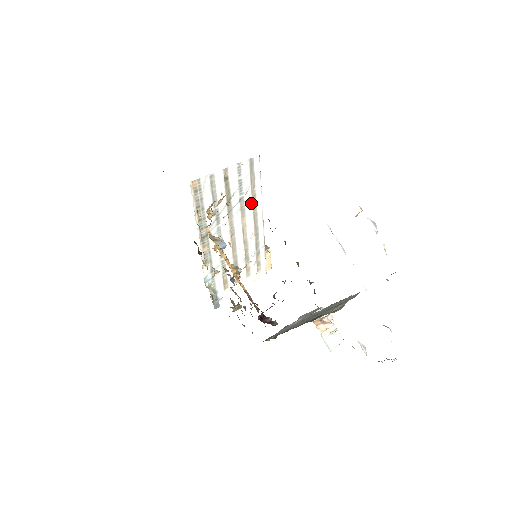
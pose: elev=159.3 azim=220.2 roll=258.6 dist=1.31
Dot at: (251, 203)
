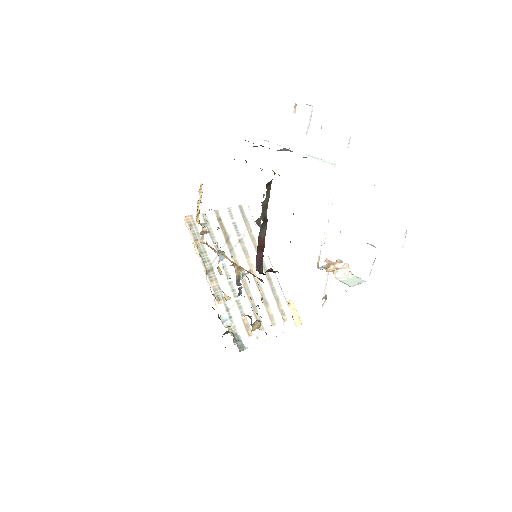
Dot at: (252, 246)
